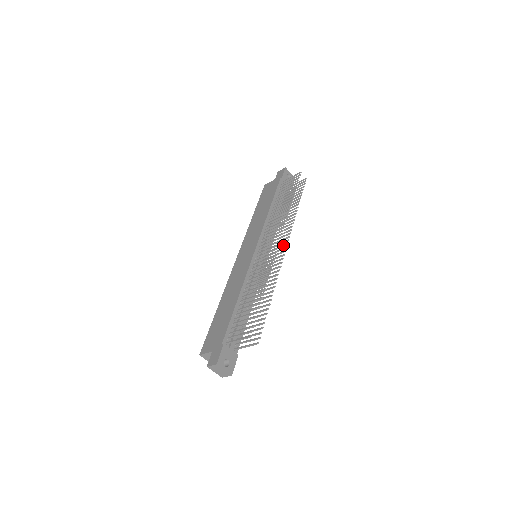
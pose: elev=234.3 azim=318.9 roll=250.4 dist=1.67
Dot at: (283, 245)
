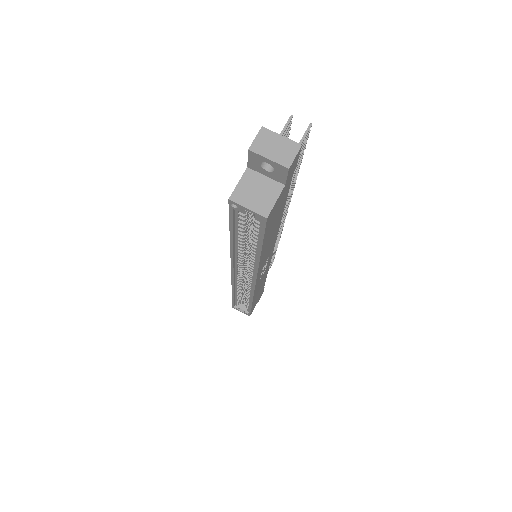
Dot at: occluded
